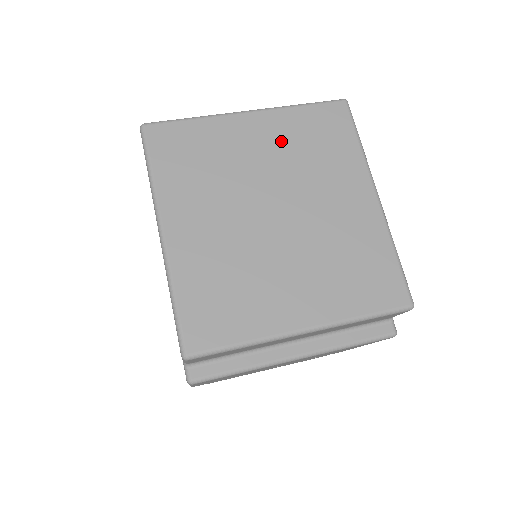
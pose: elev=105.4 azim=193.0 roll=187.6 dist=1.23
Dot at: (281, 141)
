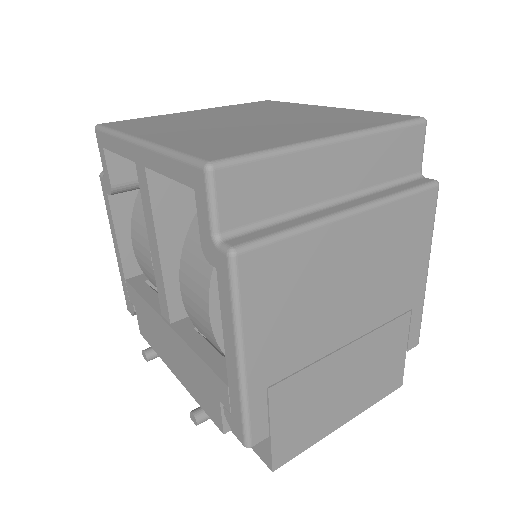
Dot at: (228, 111)
